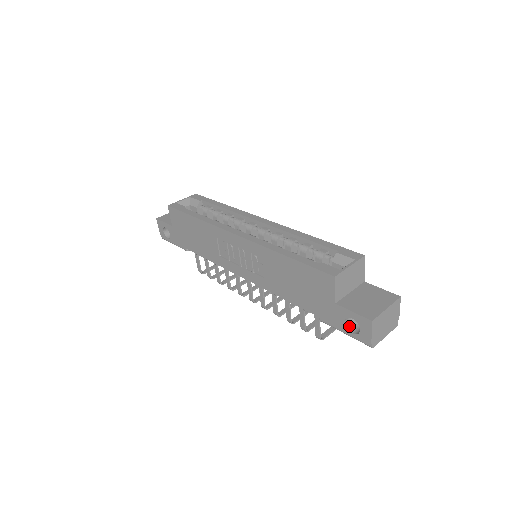
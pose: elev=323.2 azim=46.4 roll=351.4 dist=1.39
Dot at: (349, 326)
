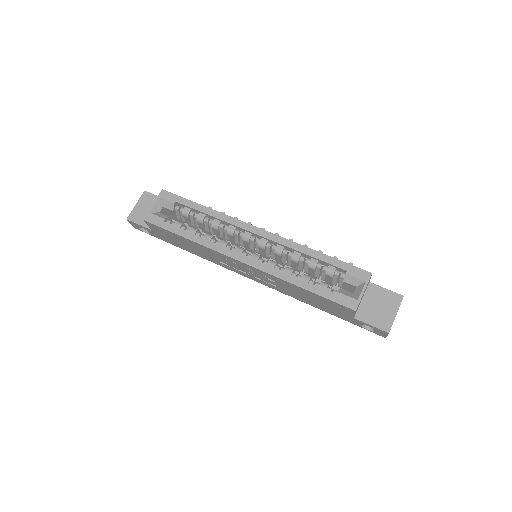
Dot at: occluded
